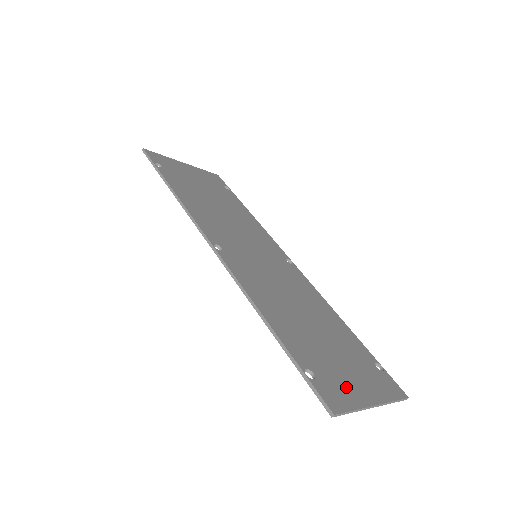
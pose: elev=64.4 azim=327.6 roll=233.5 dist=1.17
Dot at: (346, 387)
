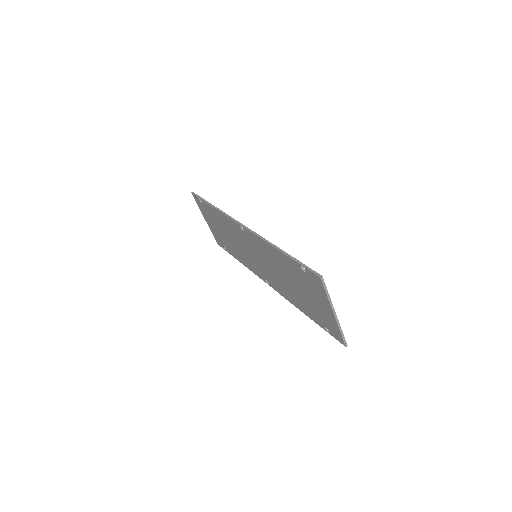
Dot at: occluded
